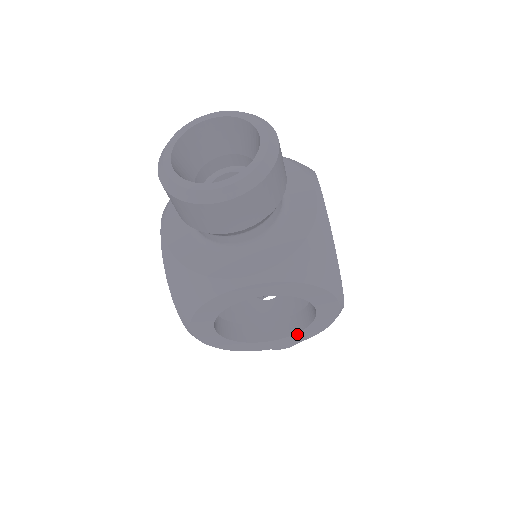
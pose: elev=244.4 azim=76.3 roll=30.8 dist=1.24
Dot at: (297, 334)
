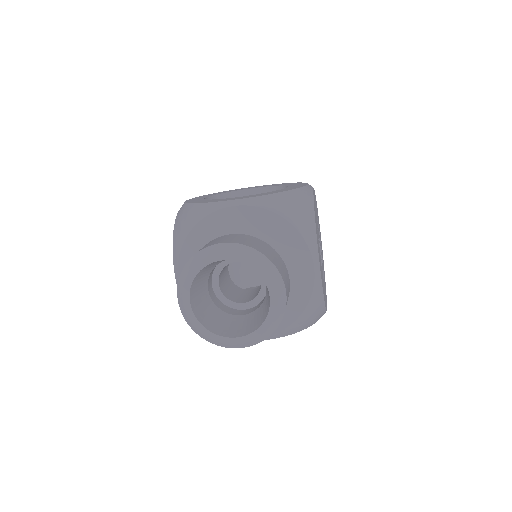
Dot at: occluded
